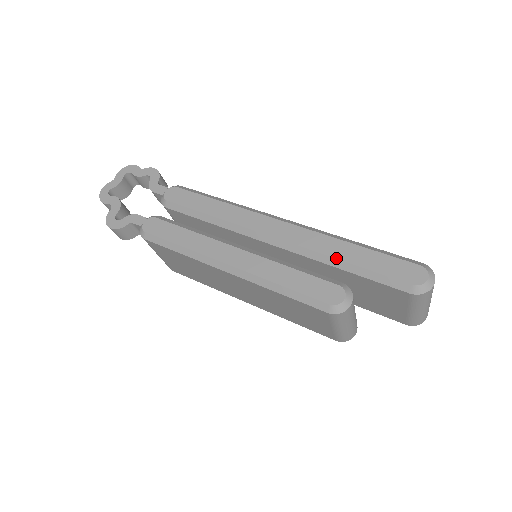
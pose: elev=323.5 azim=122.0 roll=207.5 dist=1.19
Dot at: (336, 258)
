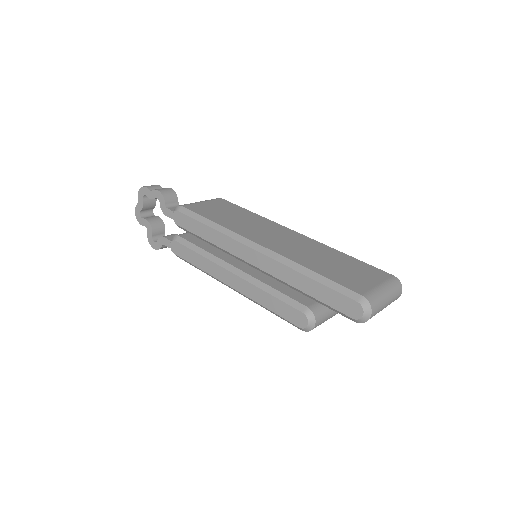
Dot at: (297, 289)
